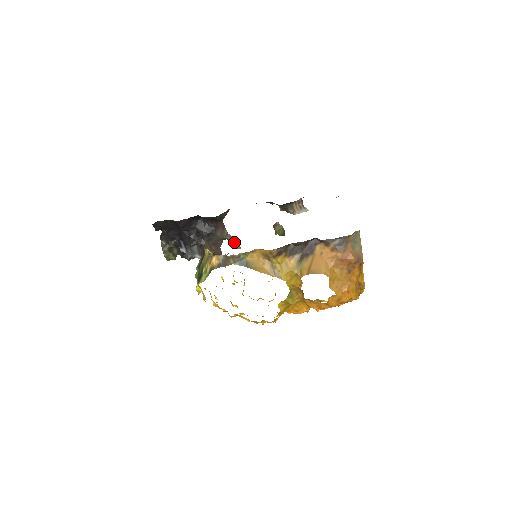
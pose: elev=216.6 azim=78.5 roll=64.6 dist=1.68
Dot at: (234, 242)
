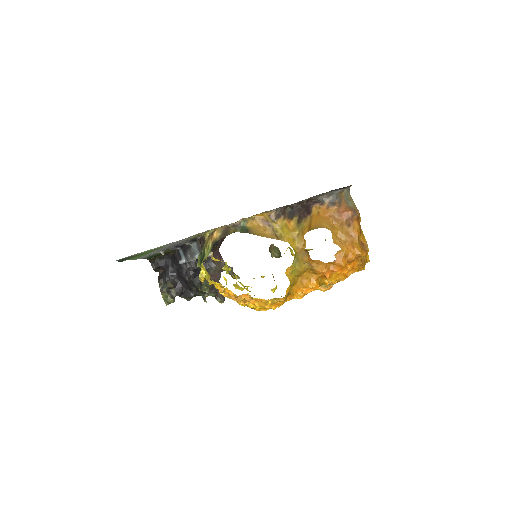
Dot at: (232, 272)
